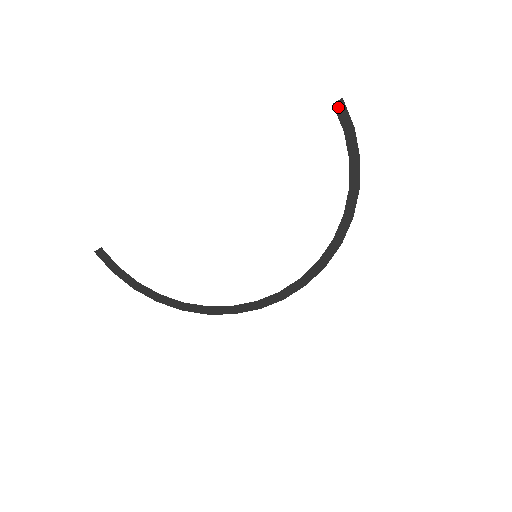
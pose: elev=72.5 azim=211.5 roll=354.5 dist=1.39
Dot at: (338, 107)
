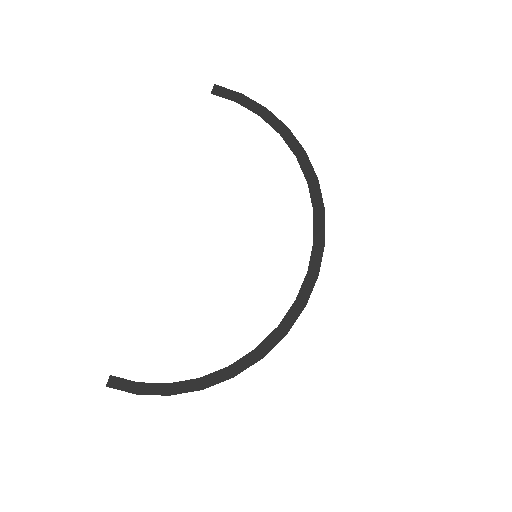
Dot at: (216, 92)
